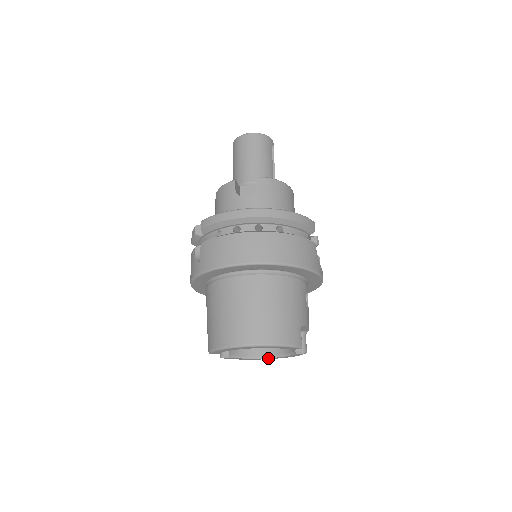
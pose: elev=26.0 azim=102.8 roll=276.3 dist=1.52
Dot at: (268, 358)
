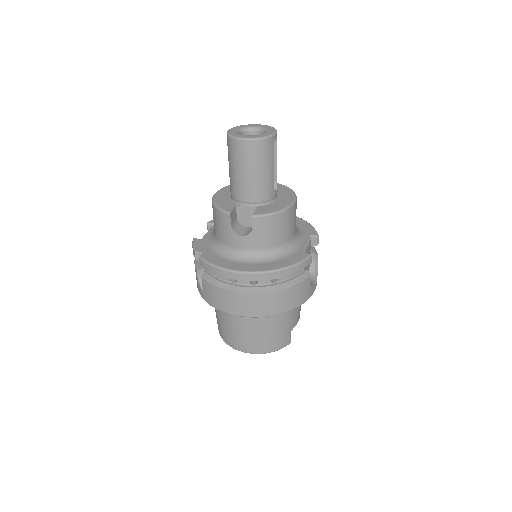
Dot at: occluded
